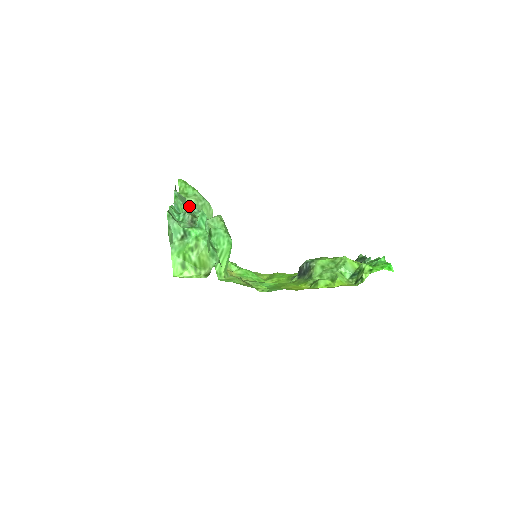
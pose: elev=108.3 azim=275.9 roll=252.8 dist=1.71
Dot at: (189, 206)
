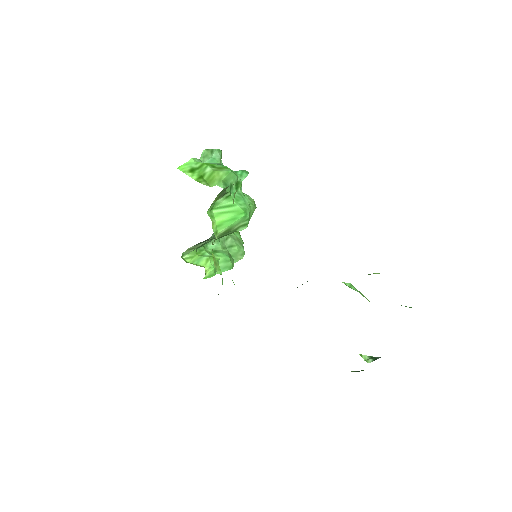
Dot at: (227, 235)
